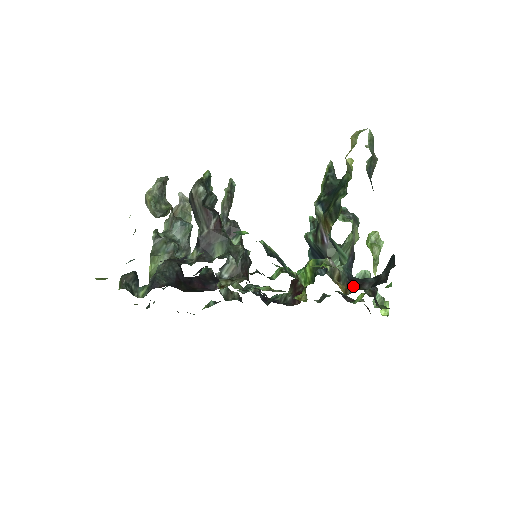
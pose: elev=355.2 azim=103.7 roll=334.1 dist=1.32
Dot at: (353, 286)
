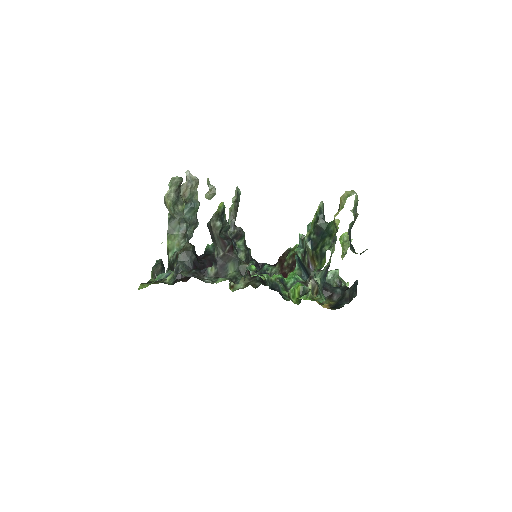
Dot at: (326, 295)
